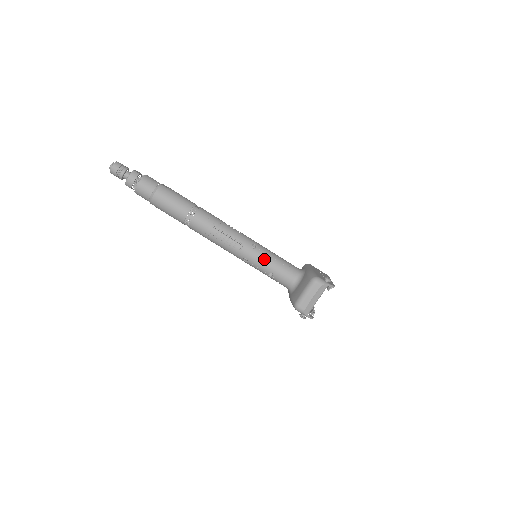
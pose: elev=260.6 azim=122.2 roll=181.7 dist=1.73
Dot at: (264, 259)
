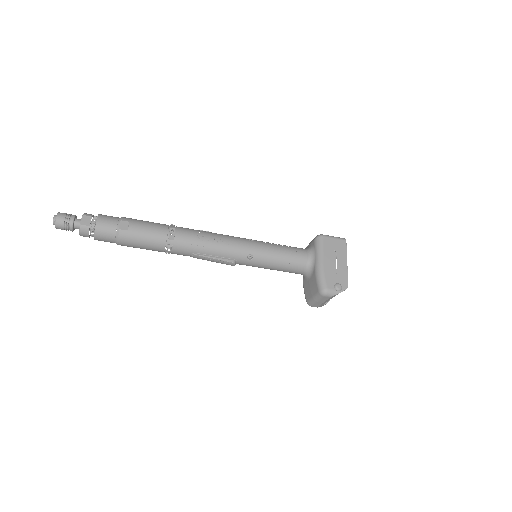
Dot at: (265, 265)
